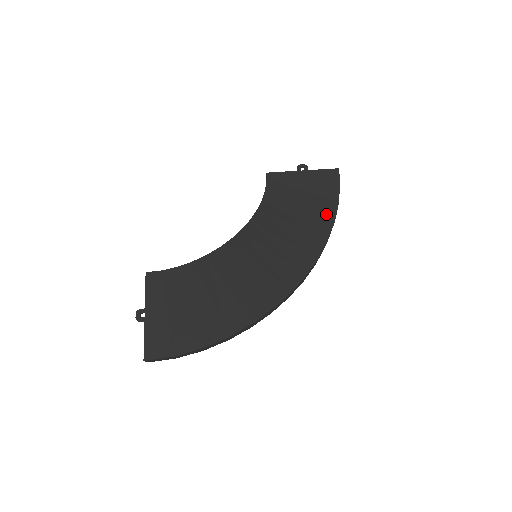
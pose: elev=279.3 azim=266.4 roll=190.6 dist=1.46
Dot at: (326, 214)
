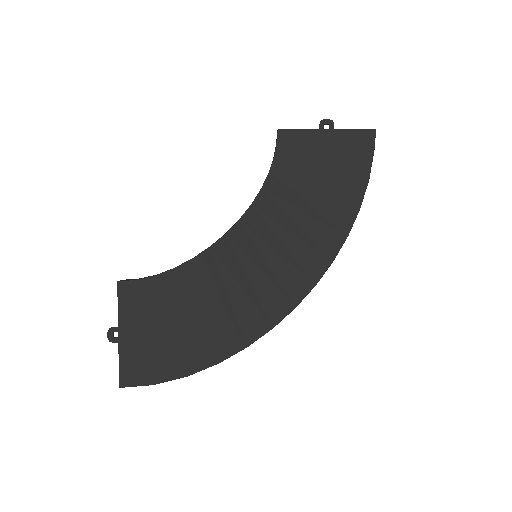
Dot at: (350, 198)
